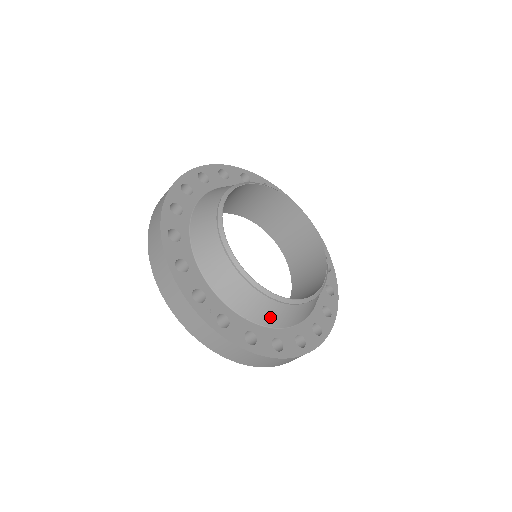
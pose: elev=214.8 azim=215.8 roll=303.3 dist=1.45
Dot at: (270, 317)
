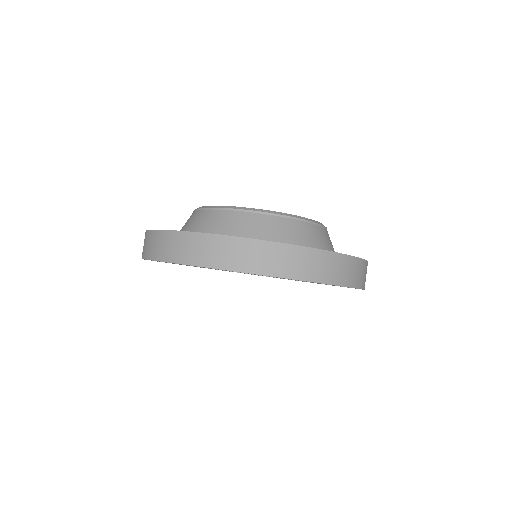
Dot at: (285, 235)
